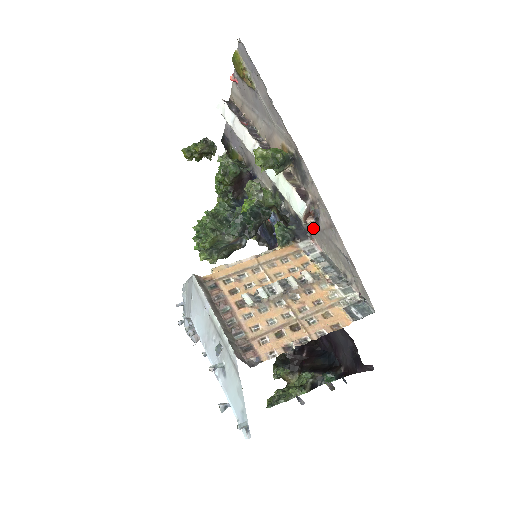
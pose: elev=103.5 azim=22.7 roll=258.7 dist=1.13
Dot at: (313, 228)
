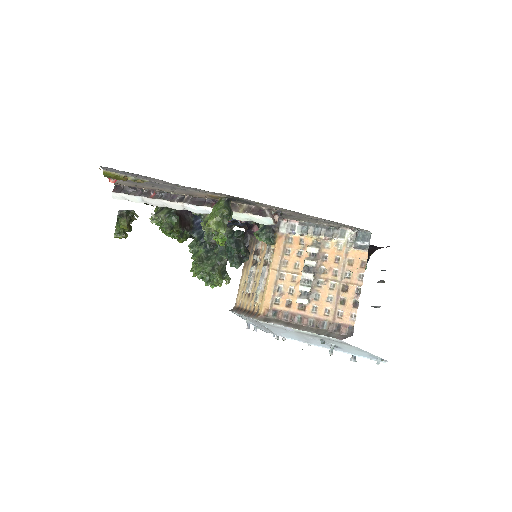
Dot at: (279, 216)
